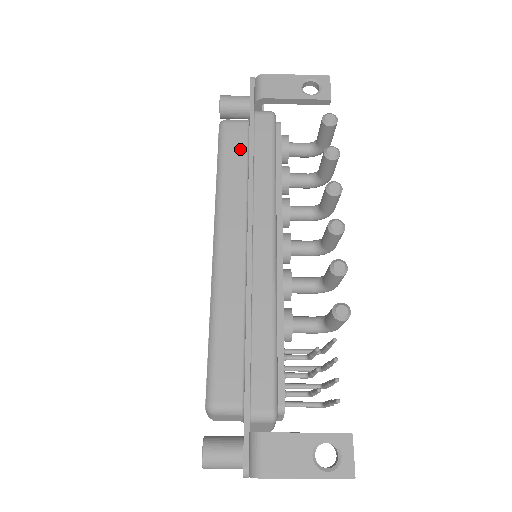
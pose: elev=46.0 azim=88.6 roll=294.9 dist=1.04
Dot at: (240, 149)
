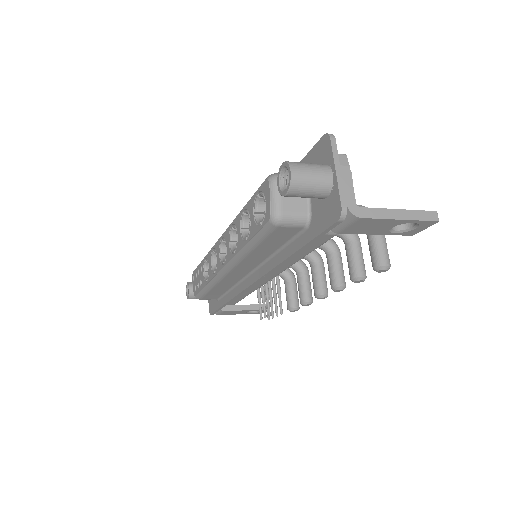
Dot at: (281, 241)
